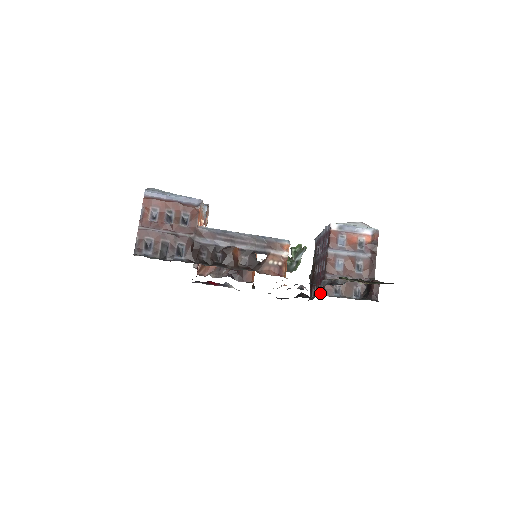
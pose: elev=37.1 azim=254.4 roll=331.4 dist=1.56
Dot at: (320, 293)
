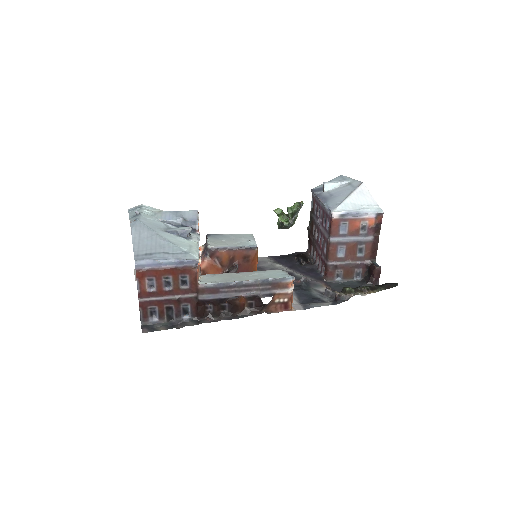
Dot at: (321, 272)
